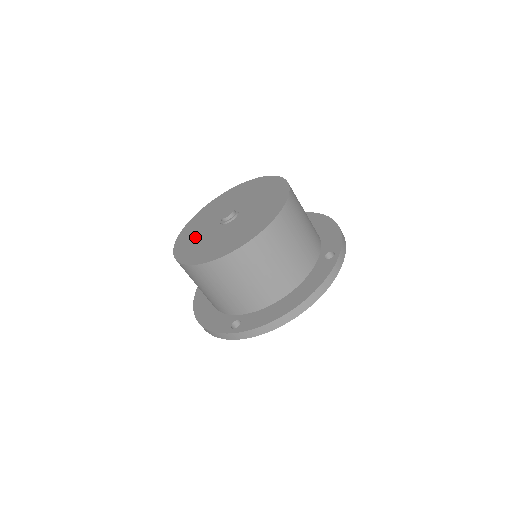
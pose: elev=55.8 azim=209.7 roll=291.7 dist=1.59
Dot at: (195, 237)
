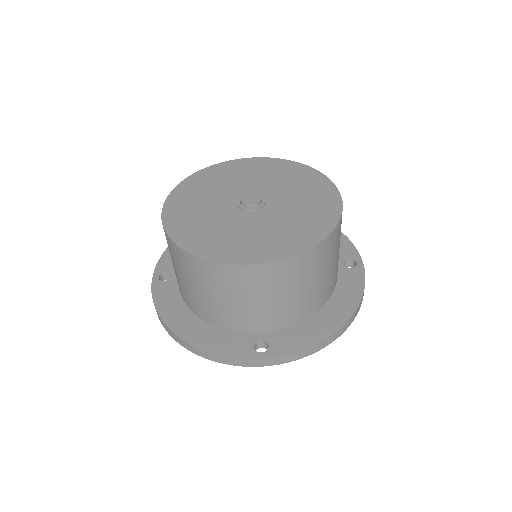
Dot at: (204, 223)
